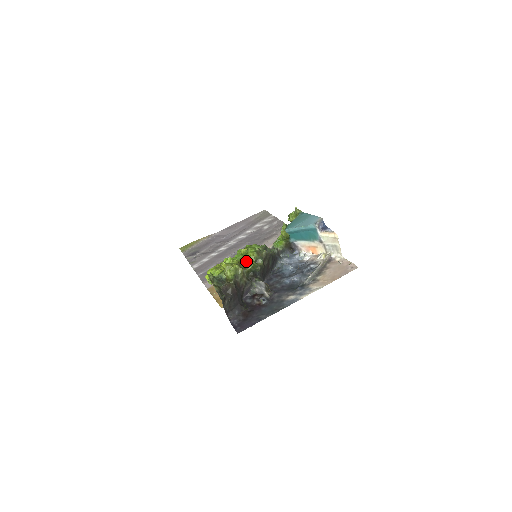
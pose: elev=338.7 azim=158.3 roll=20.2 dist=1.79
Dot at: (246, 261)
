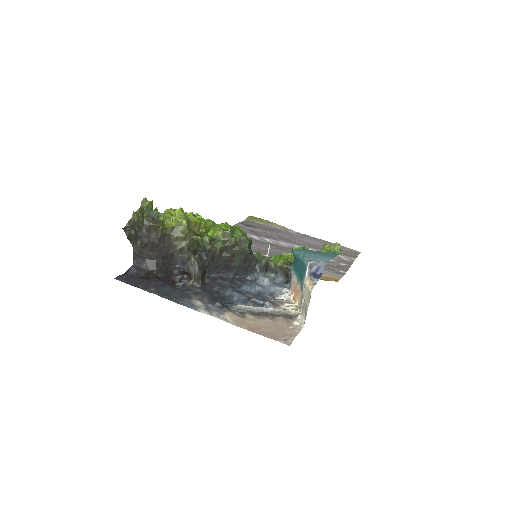
Dot at: (207, 231)
